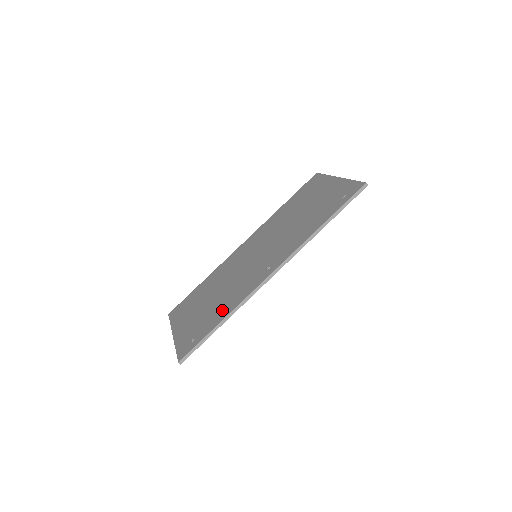
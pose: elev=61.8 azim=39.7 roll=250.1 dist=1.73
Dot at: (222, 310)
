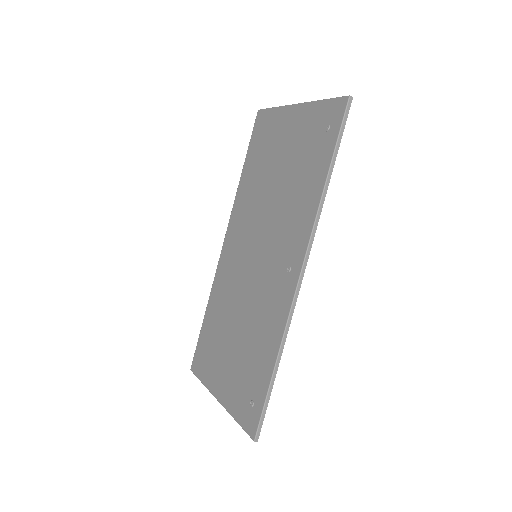
Dot at: (264, 349)
